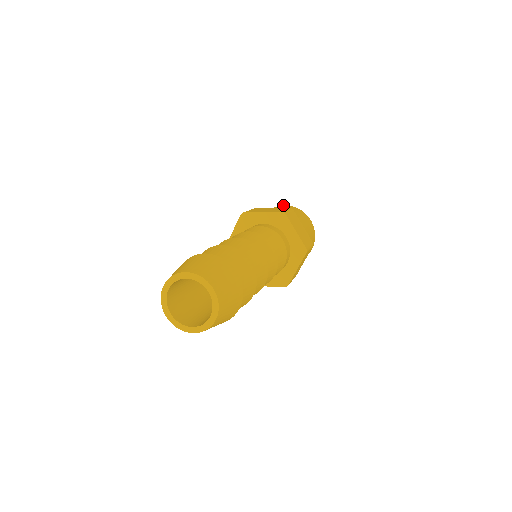
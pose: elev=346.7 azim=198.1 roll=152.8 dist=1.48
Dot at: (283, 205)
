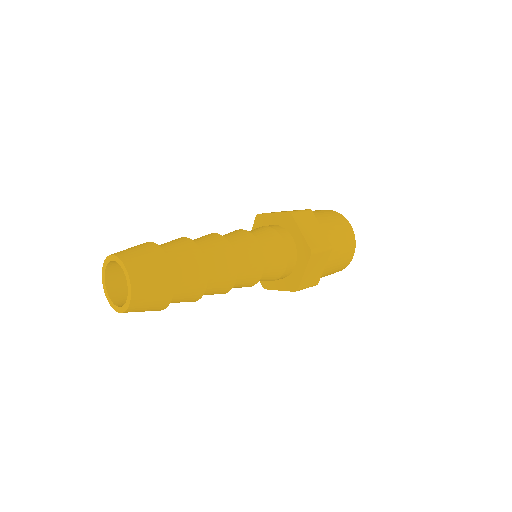
Dot at: occluded
